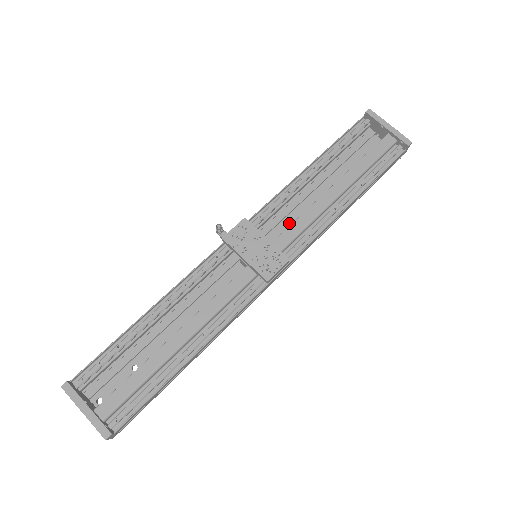
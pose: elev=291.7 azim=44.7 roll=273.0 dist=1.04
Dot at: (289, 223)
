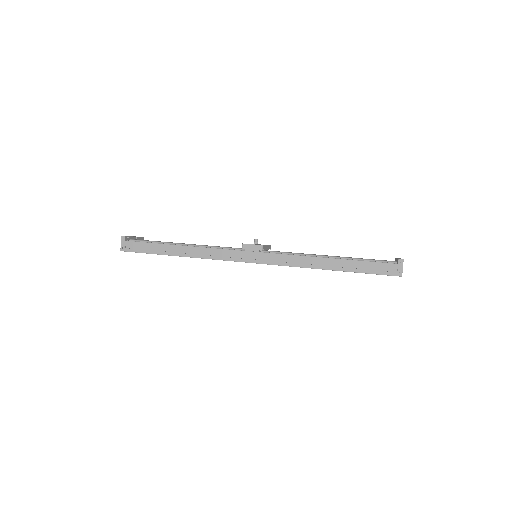
Dot at: occluded
